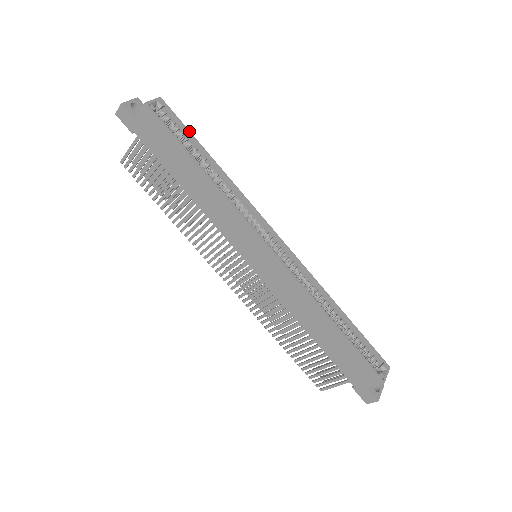
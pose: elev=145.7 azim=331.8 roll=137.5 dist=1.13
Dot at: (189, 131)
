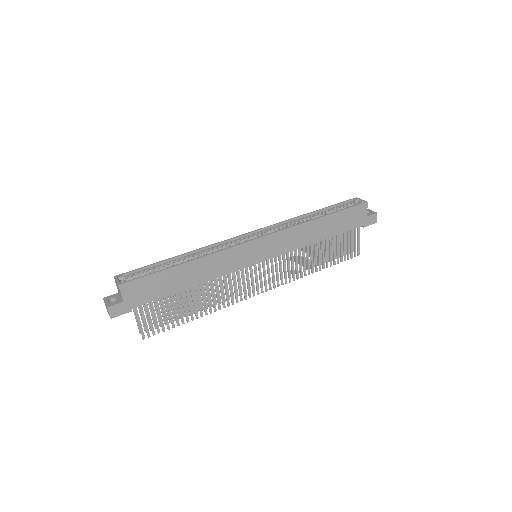
Dot at: (149, 265)
